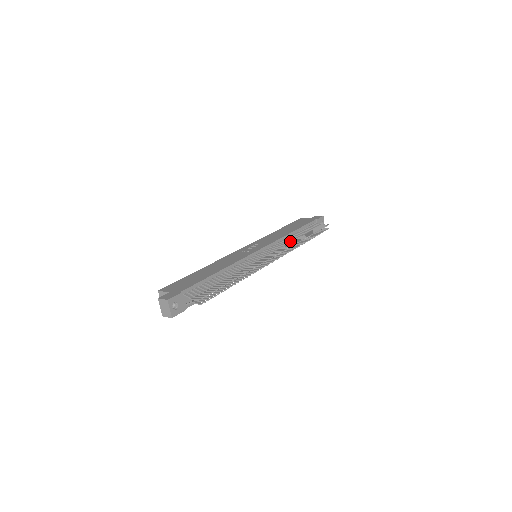
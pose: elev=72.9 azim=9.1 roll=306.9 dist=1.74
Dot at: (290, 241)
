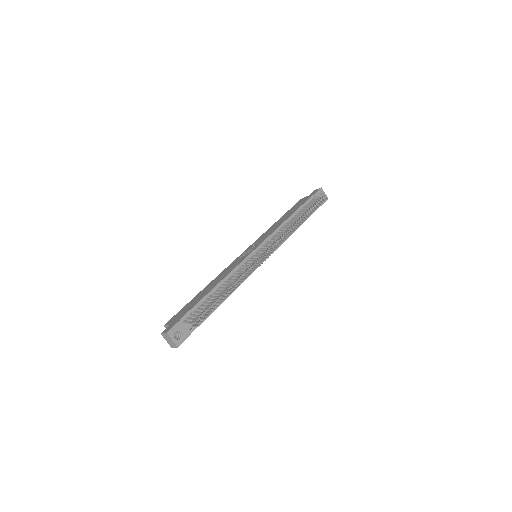
Dot at: (287, 228)
